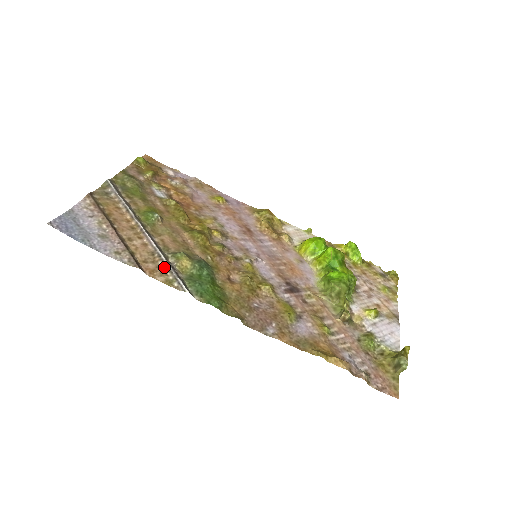
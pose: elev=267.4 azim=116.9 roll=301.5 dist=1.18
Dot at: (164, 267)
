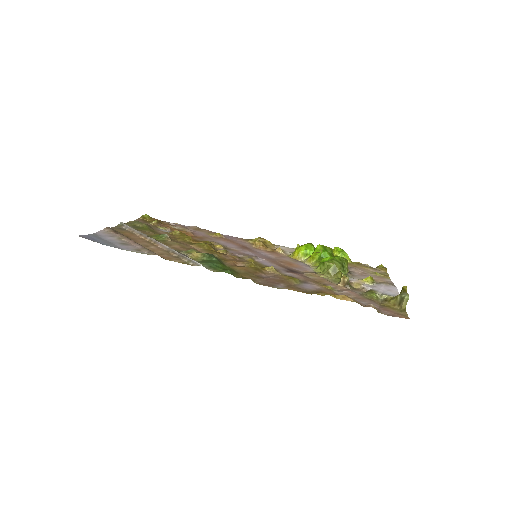
Dot at: (179, 256)
